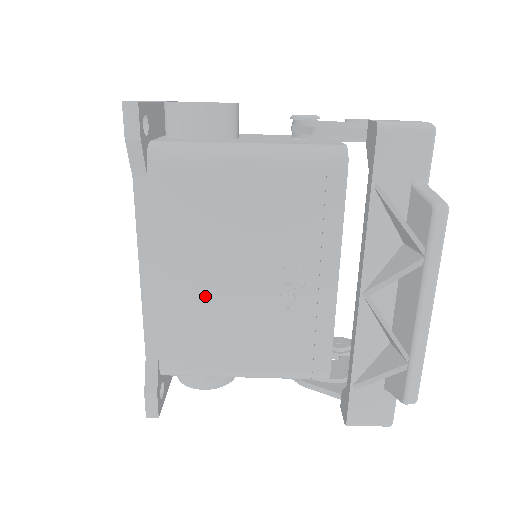
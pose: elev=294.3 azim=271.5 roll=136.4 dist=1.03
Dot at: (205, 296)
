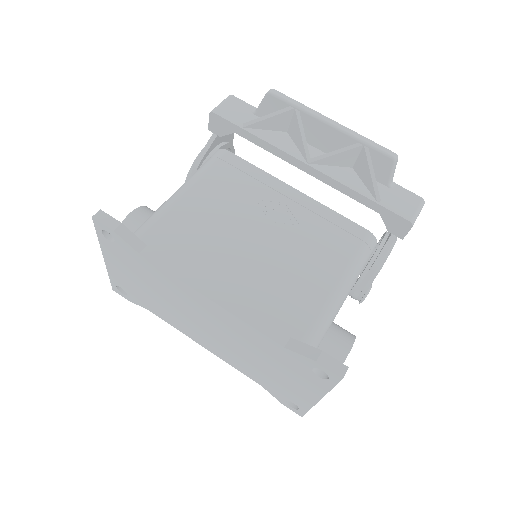
Dot at: (257, 268)
